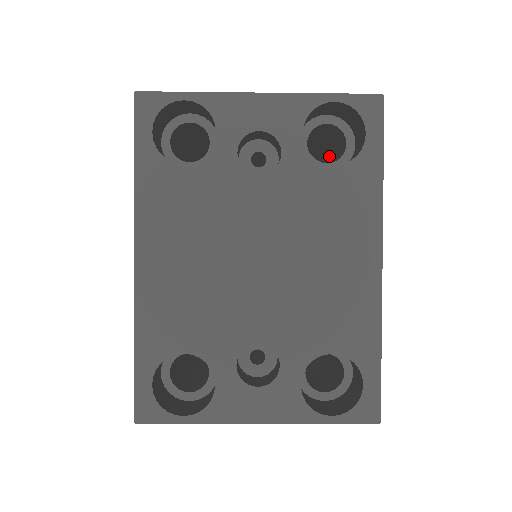
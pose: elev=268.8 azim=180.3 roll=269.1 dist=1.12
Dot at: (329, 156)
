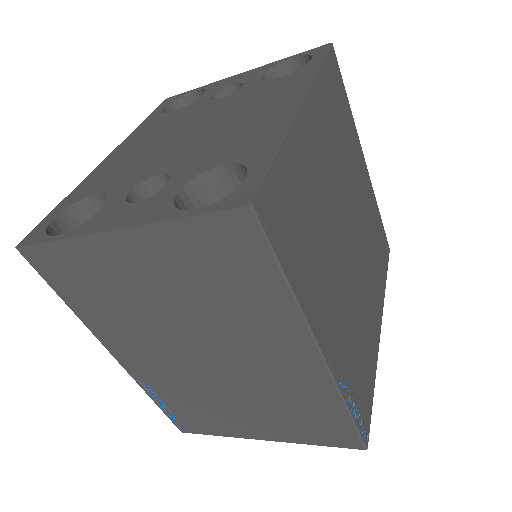
Dot at: occluded
